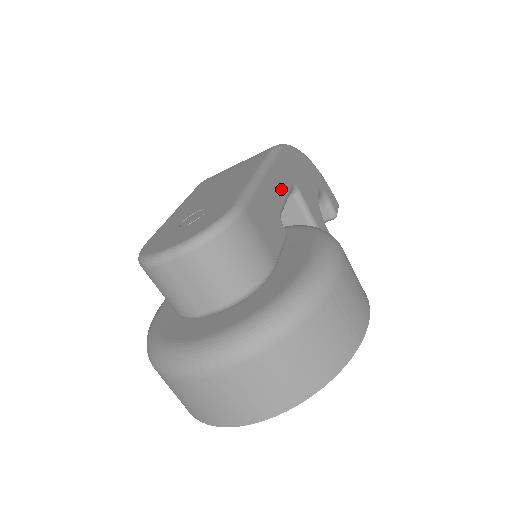
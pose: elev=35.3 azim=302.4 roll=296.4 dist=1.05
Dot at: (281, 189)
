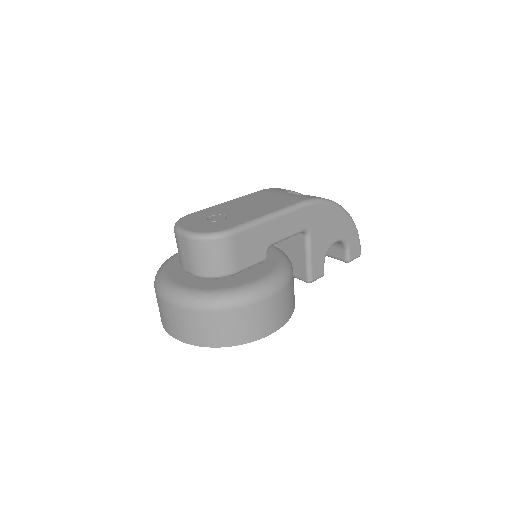
Dot at: (286, 230)
